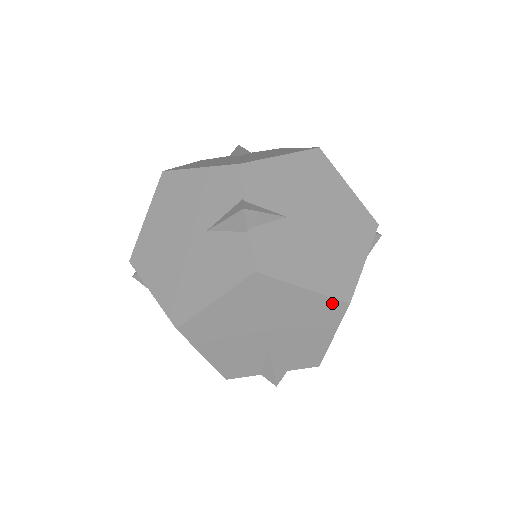
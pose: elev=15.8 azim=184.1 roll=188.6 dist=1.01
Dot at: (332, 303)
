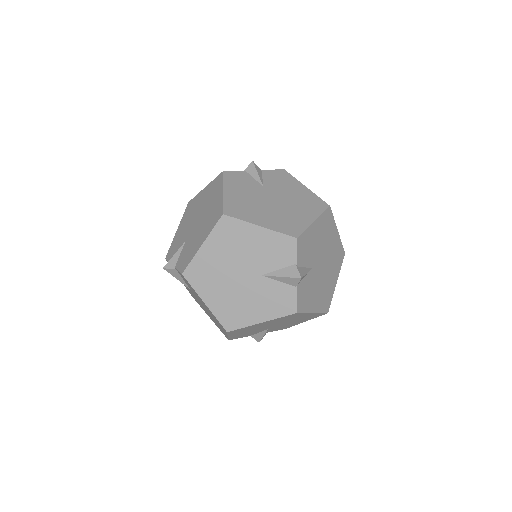
Dot at: (320, 314)
